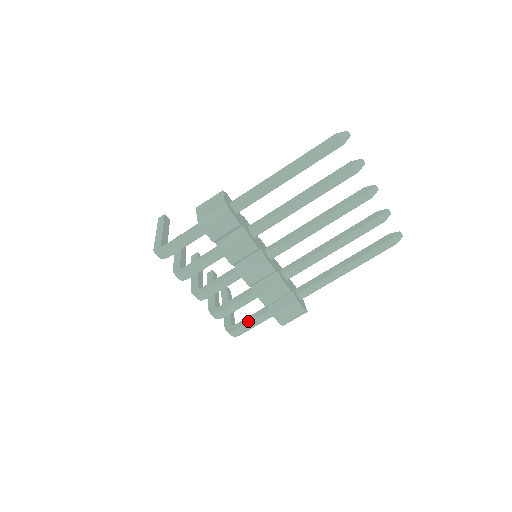
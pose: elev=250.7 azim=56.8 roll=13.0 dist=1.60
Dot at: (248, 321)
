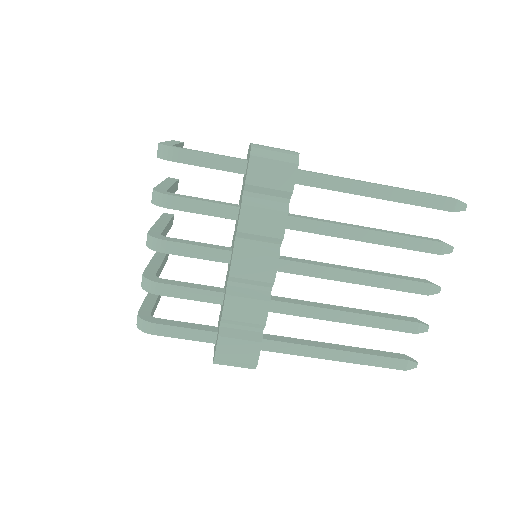
Dot at: (177, 324)
